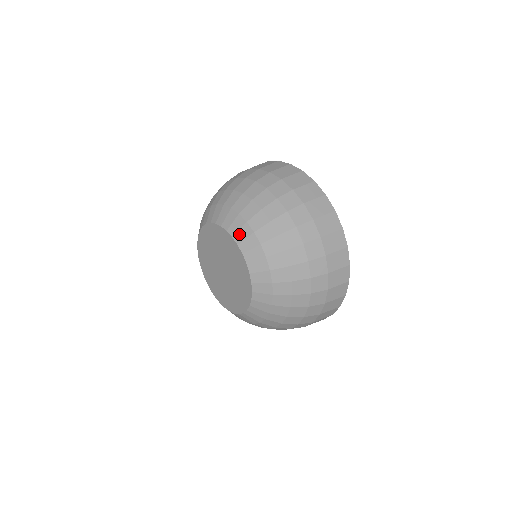
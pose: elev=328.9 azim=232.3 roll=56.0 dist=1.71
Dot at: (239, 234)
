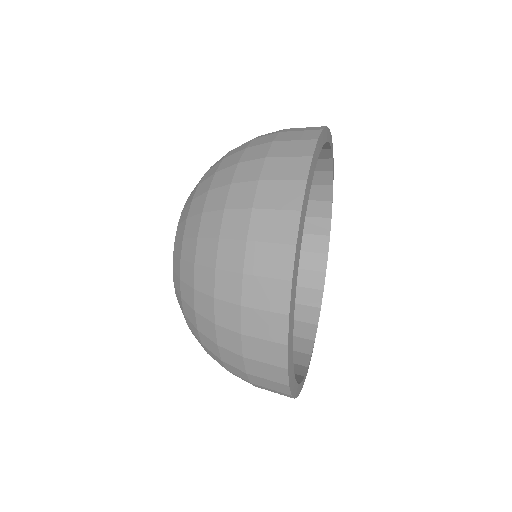
Dot at: (184, 212)
